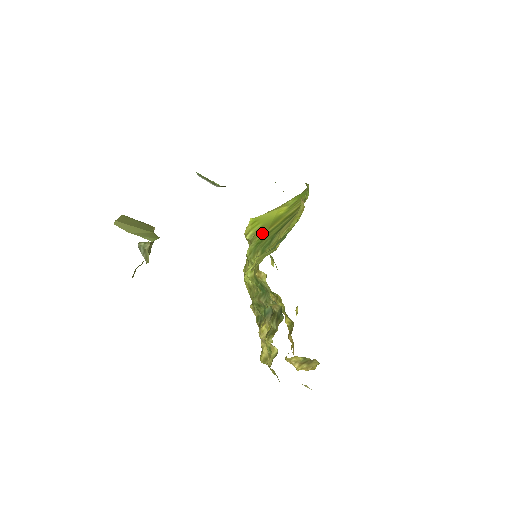
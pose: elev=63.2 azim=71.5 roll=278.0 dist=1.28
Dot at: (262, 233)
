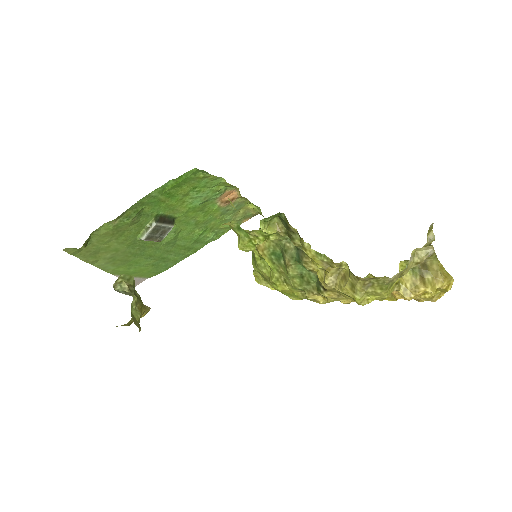
Dot at: occluded
